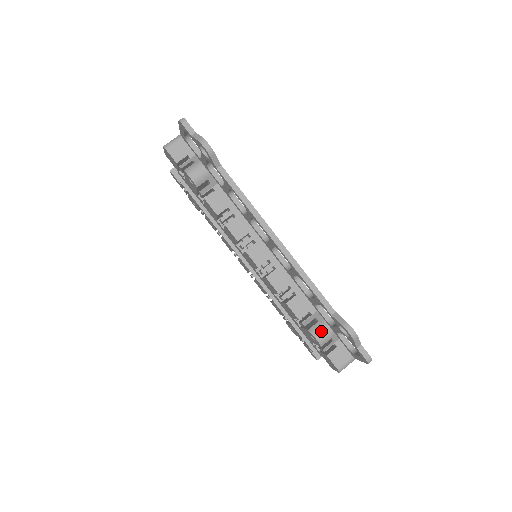
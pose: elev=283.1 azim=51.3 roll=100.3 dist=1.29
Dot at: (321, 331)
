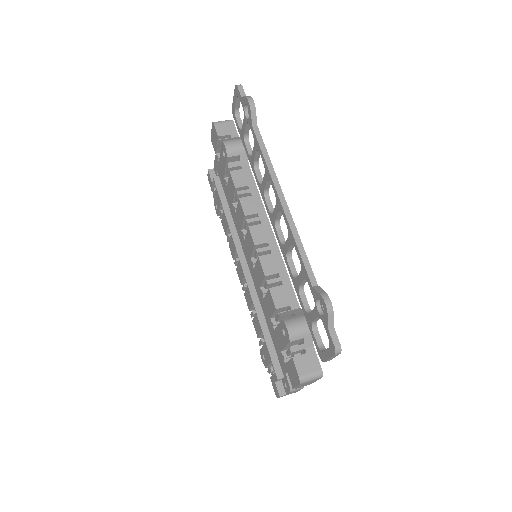
Dot at: (295, 324)
